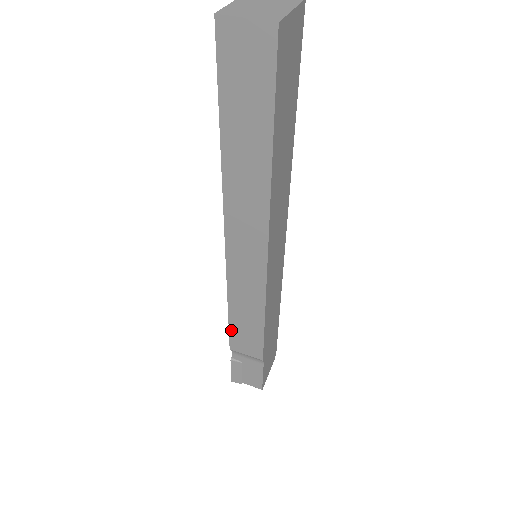
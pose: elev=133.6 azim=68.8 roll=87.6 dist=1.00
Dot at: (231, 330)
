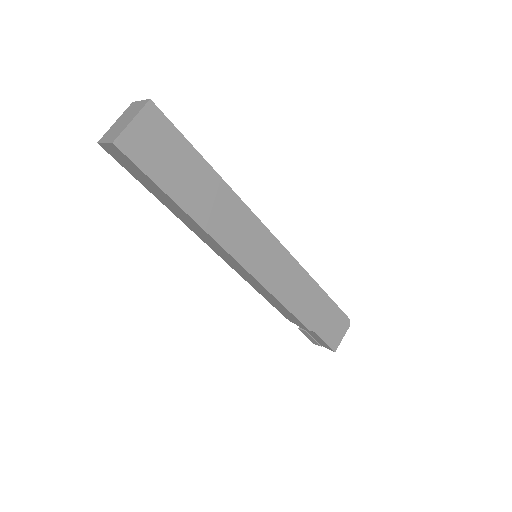
Dot at: (277, 309)
